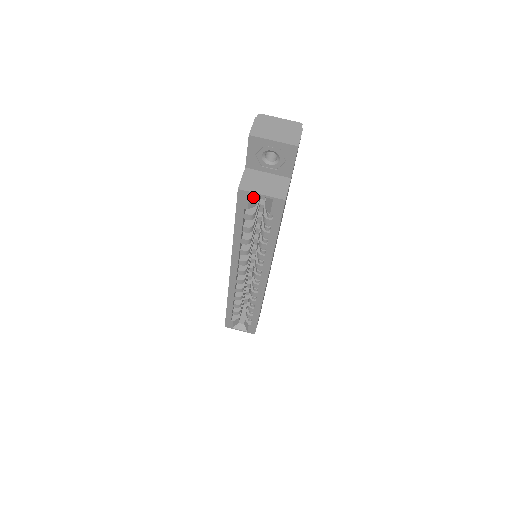
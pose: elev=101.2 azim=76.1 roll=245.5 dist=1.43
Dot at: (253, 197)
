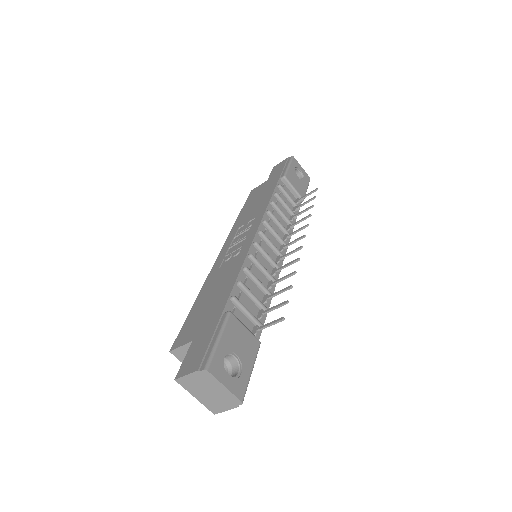
Dot at: occluded
